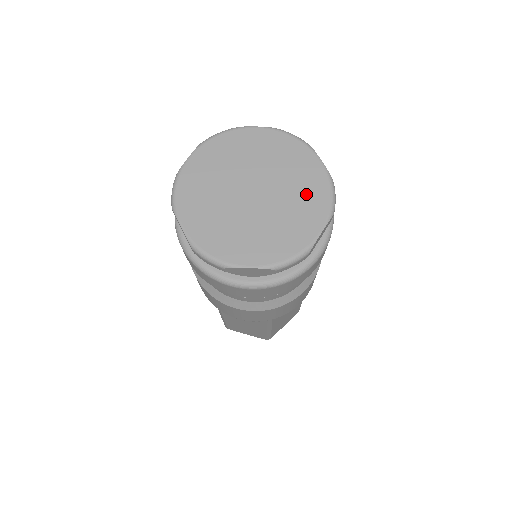
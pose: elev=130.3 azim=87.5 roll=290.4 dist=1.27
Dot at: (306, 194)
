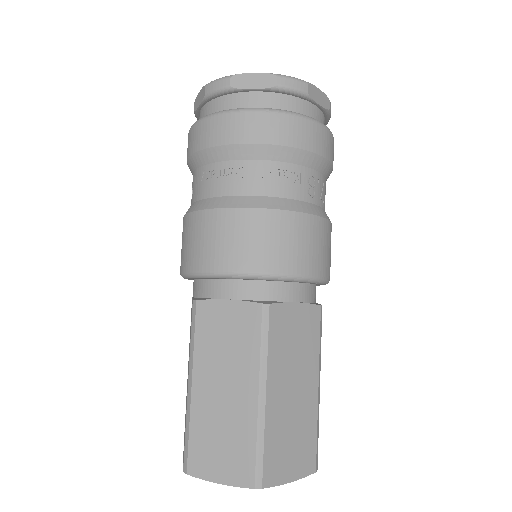
Dot at: occluded
